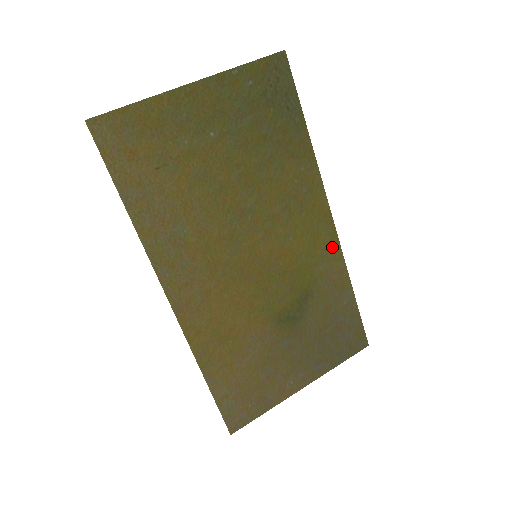
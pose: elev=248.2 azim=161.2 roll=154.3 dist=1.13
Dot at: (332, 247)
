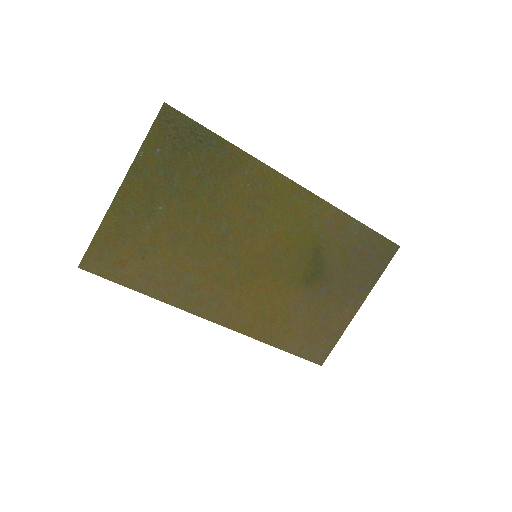
Dot at: (315, 205)
